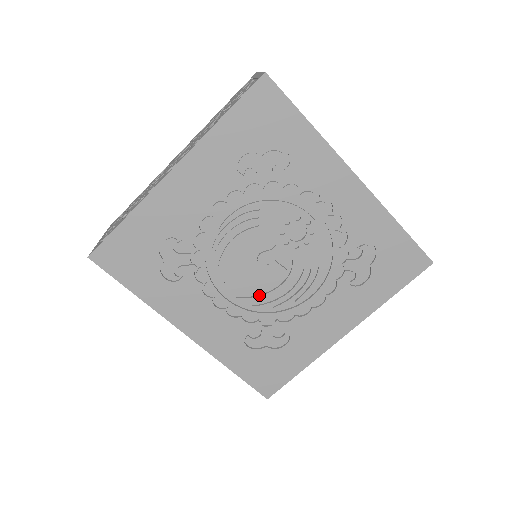
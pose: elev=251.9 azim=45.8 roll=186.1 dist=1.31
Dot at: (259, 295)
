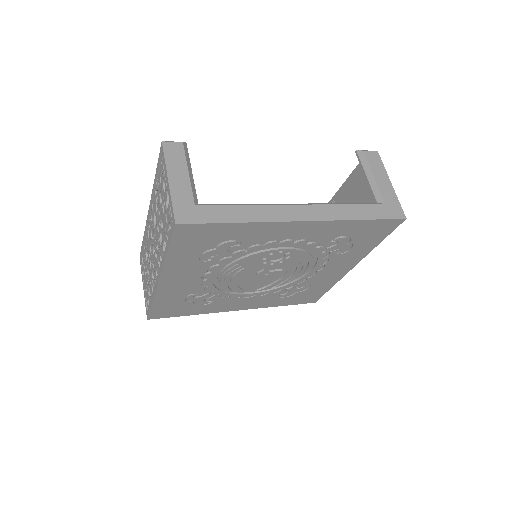
Dot at: (273, 283)
